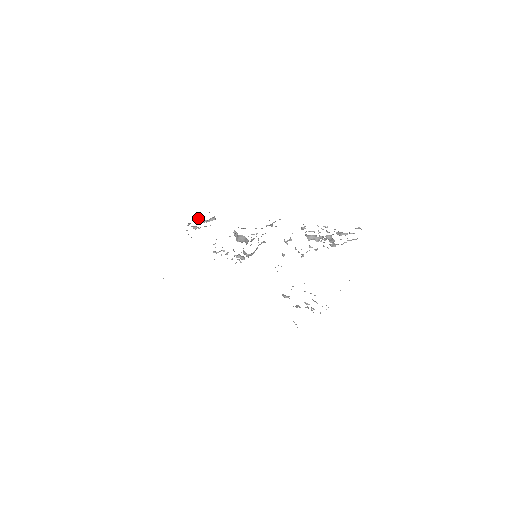
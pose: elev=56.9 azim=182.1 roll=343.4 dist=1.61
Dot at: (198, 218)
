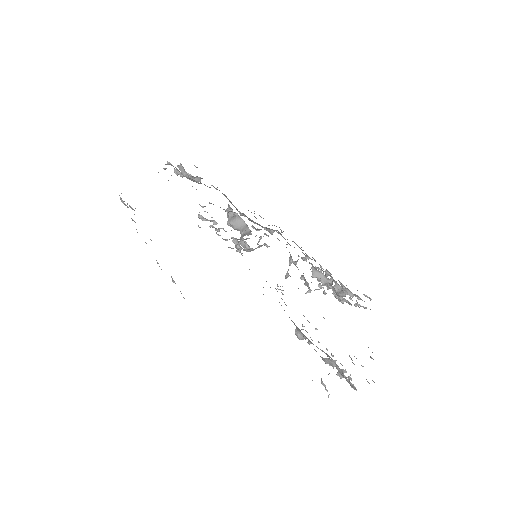
Dot at: (178, 166)
